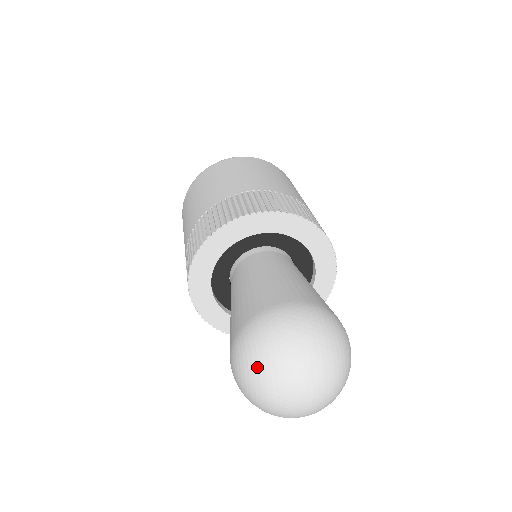
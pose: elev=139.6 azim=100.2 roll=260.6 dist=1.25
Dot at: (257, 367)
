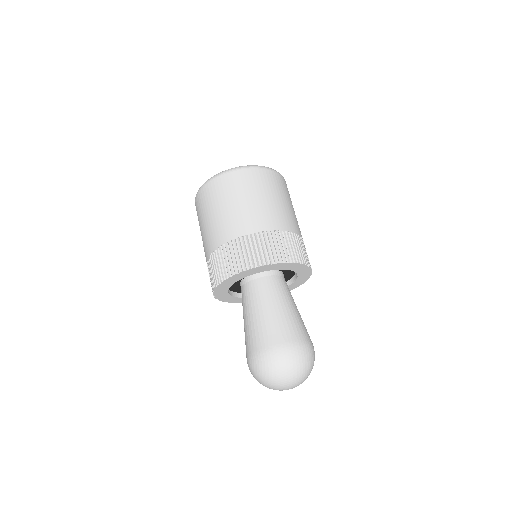
Dot at: (268, 377)
